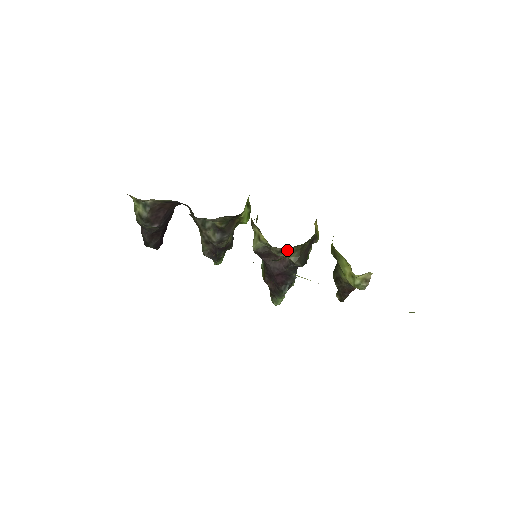
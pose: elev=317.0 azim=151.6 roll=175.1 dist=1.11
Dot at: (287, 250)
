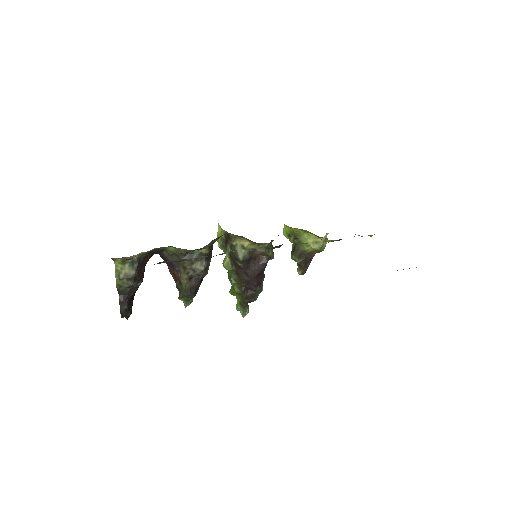
Dot at: (268, 246)
